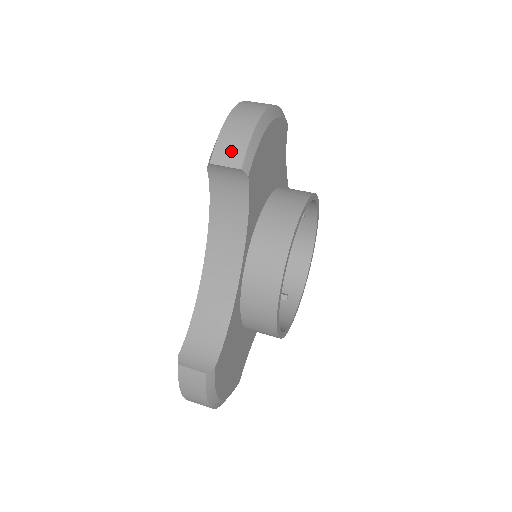
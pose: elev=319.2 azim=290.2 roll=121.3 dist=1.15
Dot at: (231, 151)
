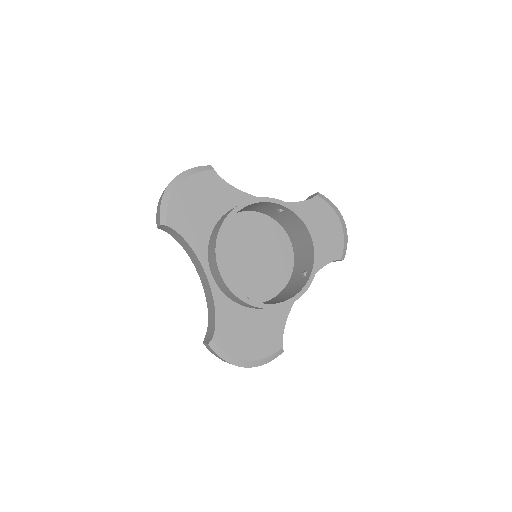
Dot at: (158, 217)
